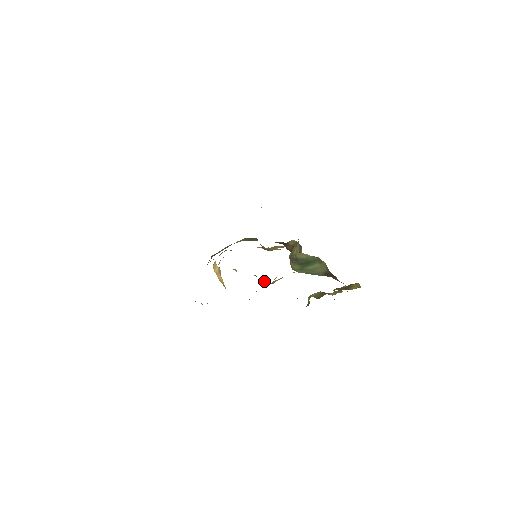
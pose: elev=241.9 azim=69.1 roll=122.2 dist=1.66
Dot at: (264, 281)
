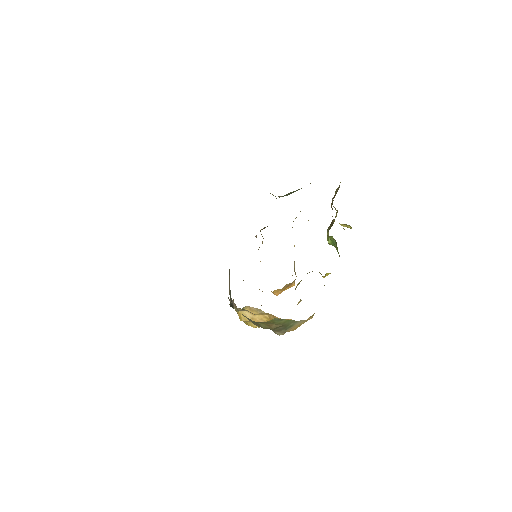
Dot at: (289, 286)
